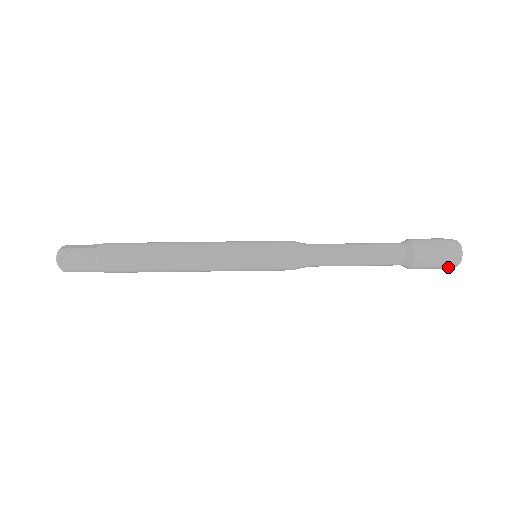
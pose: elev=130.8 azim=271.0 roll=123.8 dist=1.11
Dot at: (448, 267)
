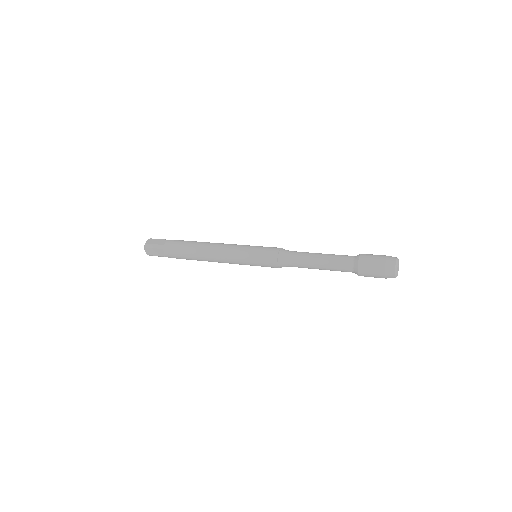
Dot at: occluded
